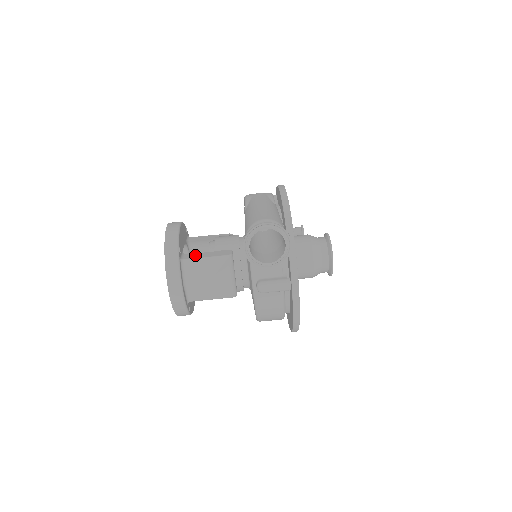
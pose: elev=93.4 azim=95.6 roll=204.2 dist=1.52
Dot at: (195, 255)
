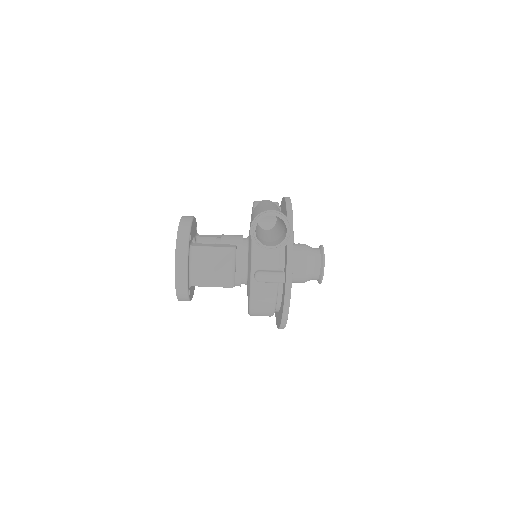
Dot at: (203, 244)
